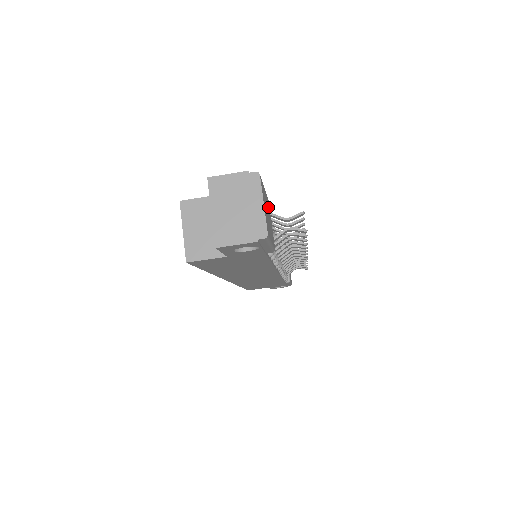
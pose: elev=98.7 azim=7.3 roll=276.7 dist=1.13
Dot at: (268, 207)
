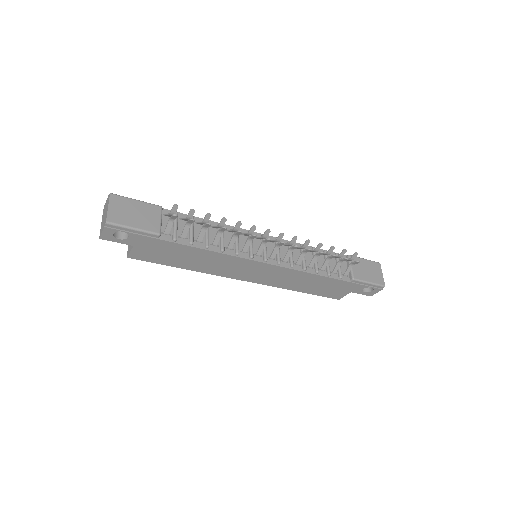
Dot at: (149, 210)
